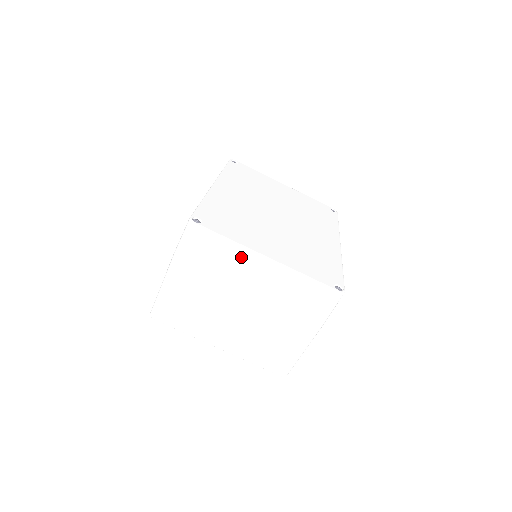
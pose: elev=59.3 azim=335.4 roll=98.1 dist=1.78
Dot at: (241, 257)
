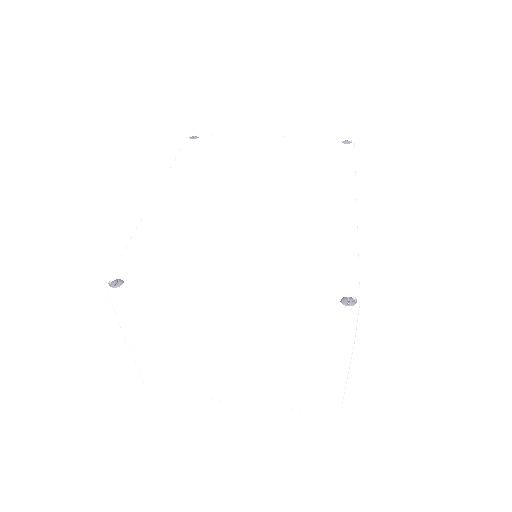
Dot at: (192, 309)
